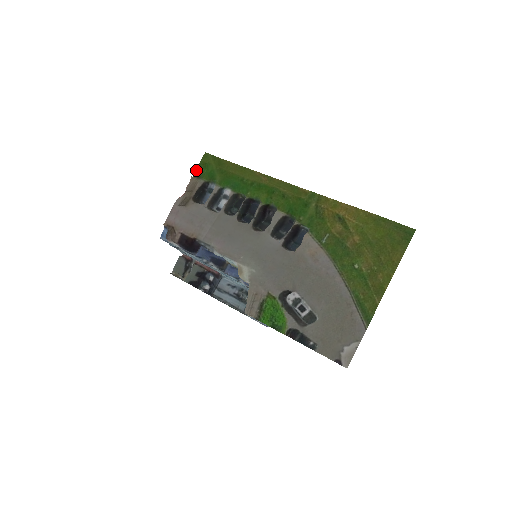
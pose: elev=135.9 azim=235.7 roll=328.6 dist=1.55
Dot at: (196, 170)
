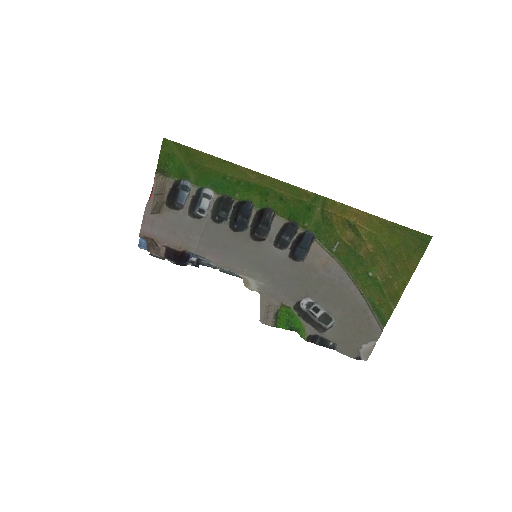
Dot at: (158, 163)
